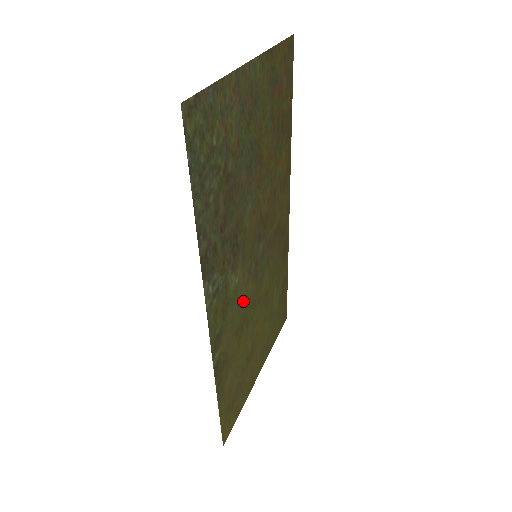
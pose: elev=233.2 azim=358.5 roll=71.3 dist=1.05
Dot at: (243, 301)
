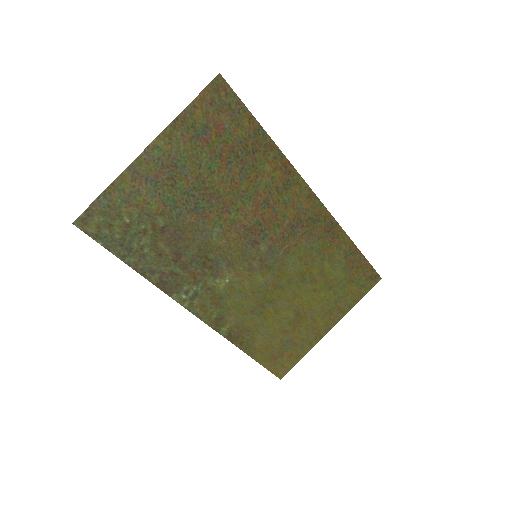
Dot at: (252, 290)
